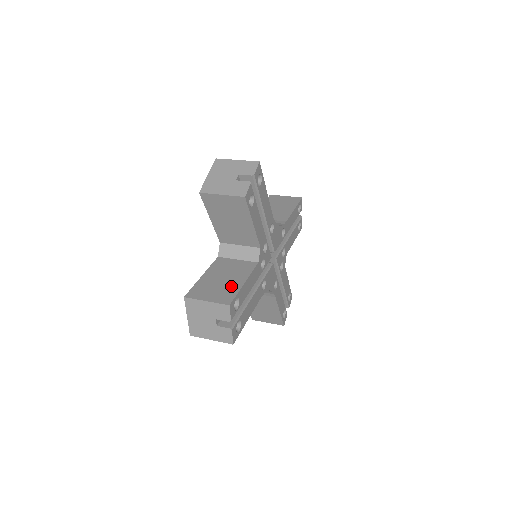
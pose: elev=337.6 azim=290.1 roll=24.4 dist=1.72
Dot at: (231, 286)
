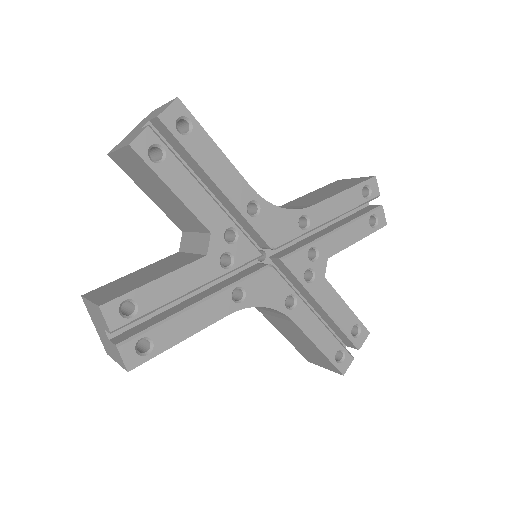
Dot at: (136, 283)
